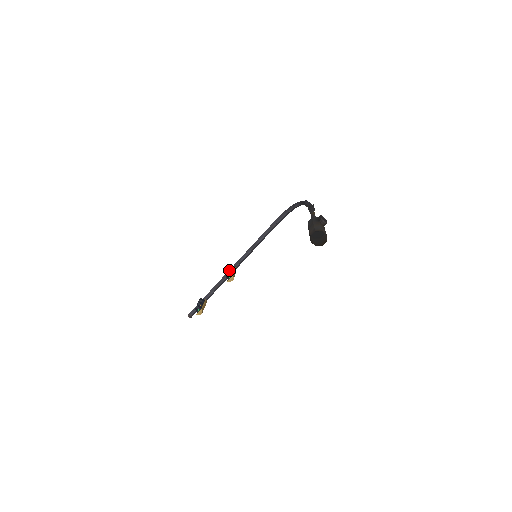
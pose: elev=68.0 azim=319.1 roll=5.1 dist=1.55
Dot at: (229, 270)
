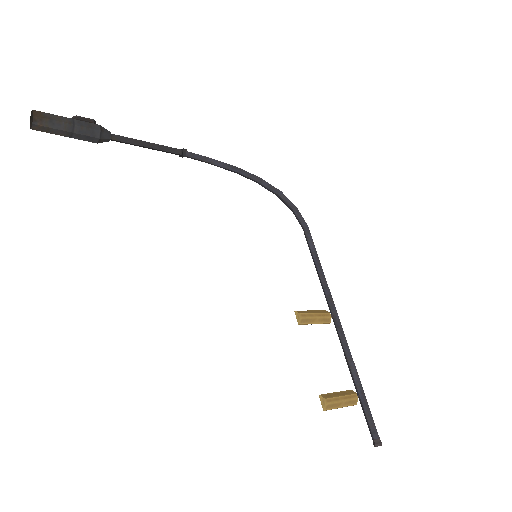
Dot at: occluded
